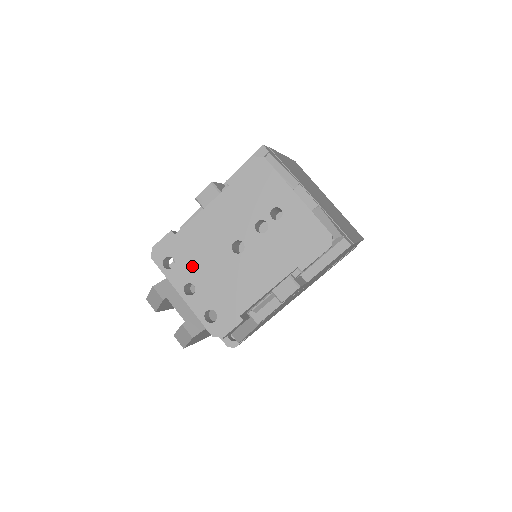
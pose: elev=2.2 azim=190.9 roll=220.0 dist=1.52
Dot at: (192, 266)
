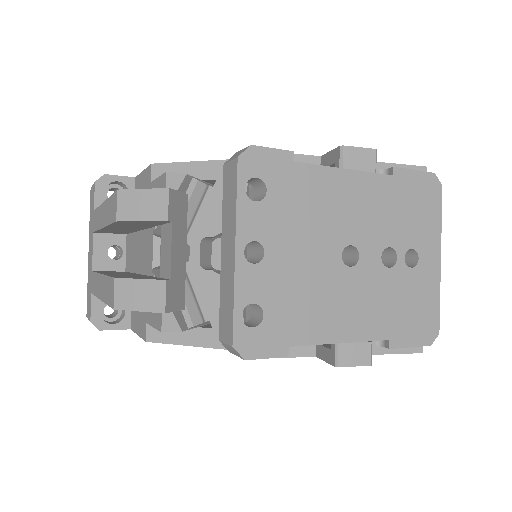
Dot at: (282, 225)
